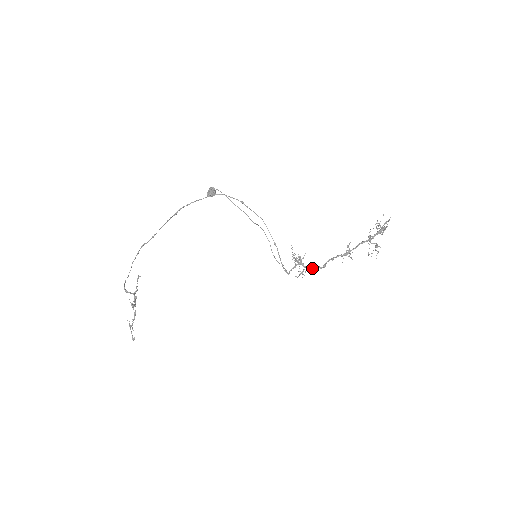
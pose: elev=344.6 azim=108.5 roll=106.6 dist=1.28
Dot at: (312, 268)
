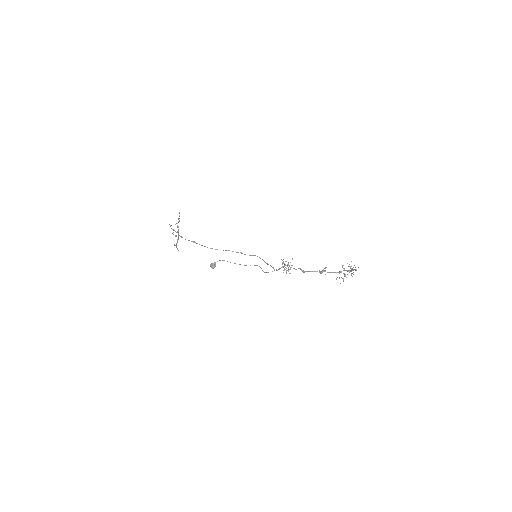
Dot at: (296, 269)
